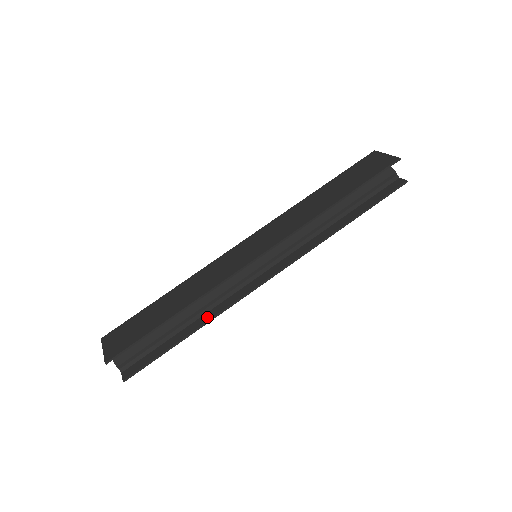
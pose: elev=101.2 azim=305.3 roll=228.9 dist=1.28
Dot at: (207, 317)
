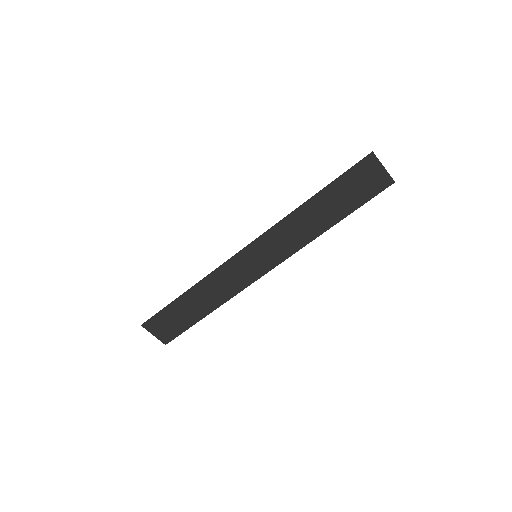
Dot at: occluded
